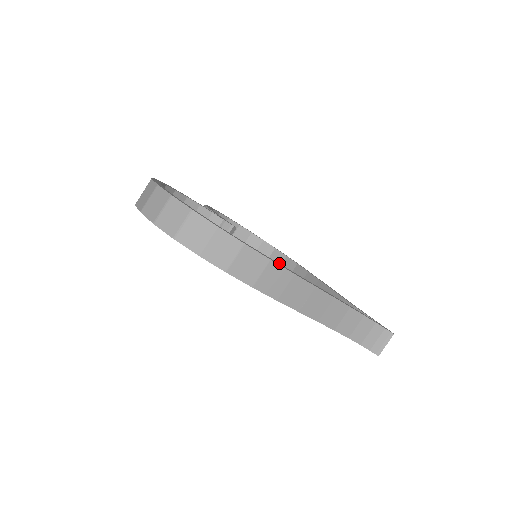
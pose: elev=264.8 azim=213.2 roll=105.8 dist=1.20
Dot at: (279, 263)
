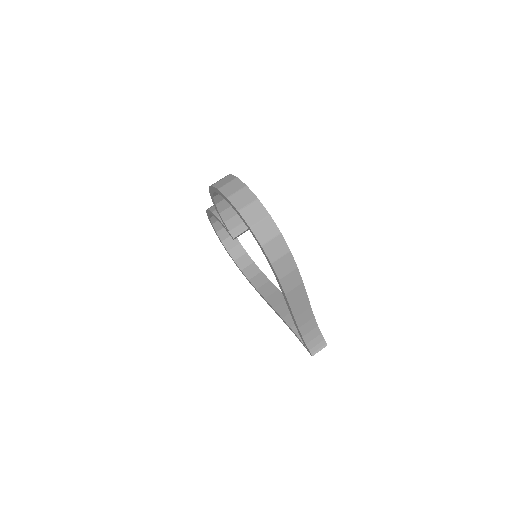
Dot at: (246, 265)
